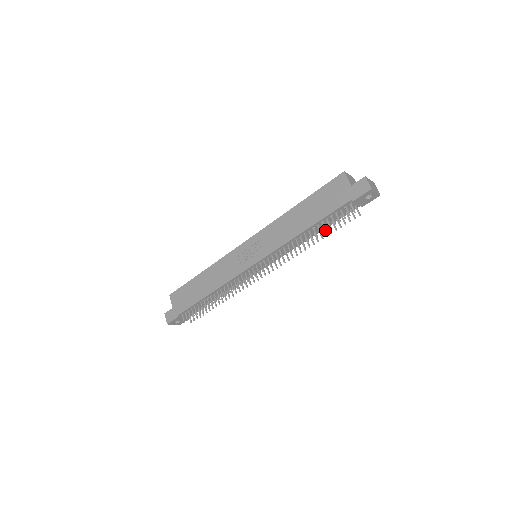
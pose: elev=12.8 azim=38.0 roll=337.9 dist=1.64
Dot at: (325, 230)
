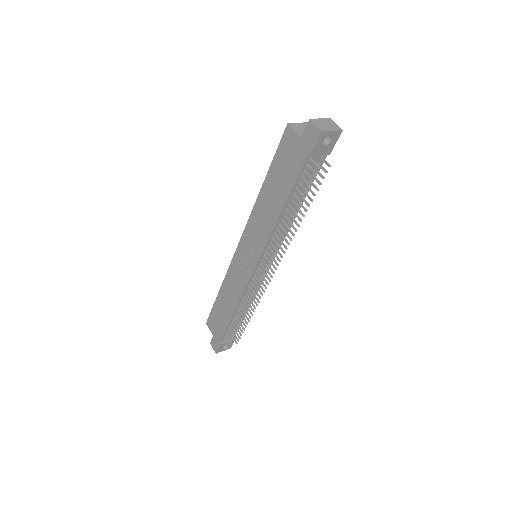
Dot at: (300, 203)
